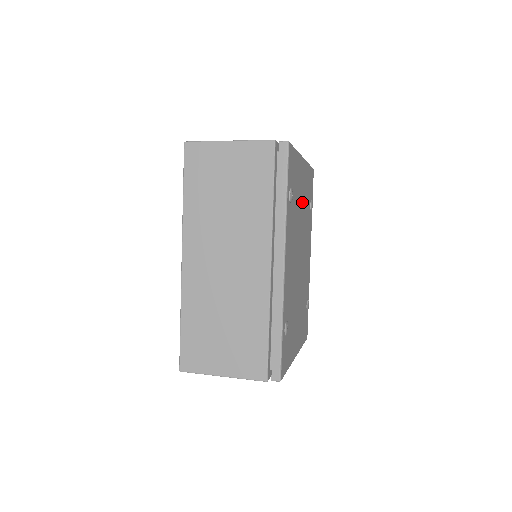
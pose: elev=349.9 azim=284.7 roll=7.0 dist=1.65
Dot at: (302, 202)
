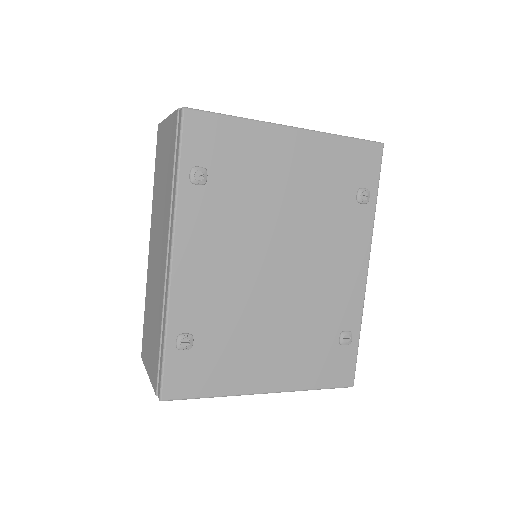
Dot at: (290, 188)
